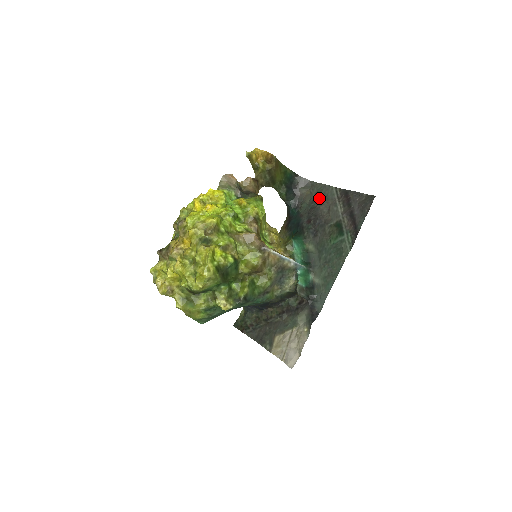
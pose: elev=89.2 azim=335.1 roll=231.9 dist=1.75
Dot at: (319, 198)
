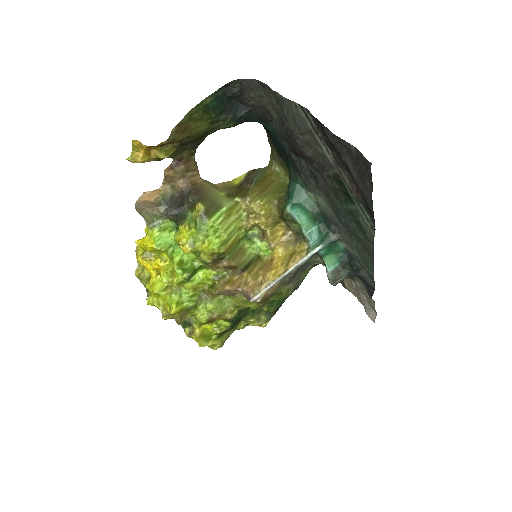
Dot at: (286, 122)
